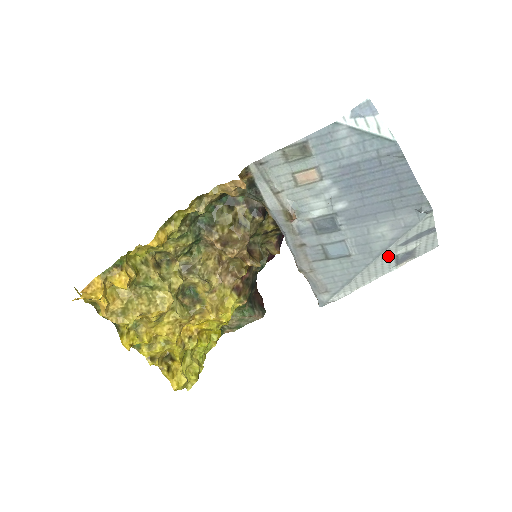
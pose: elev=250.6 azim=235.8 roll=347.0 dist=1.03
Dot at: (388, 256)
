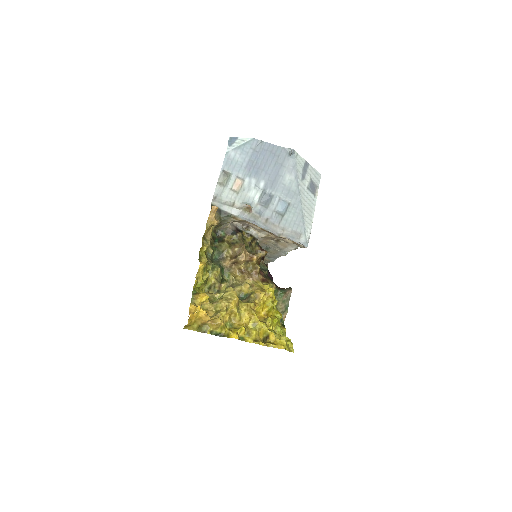
Dot at: (304, 191)
